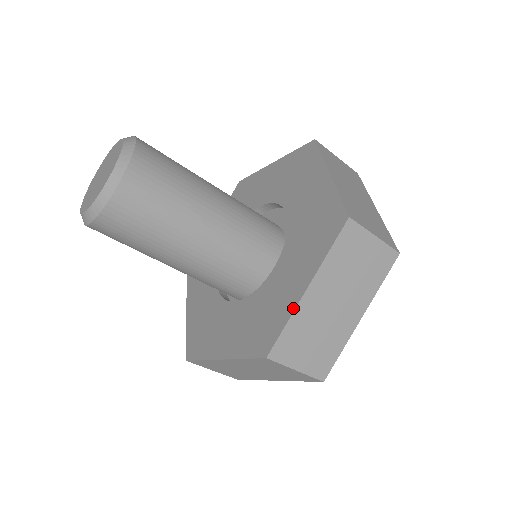
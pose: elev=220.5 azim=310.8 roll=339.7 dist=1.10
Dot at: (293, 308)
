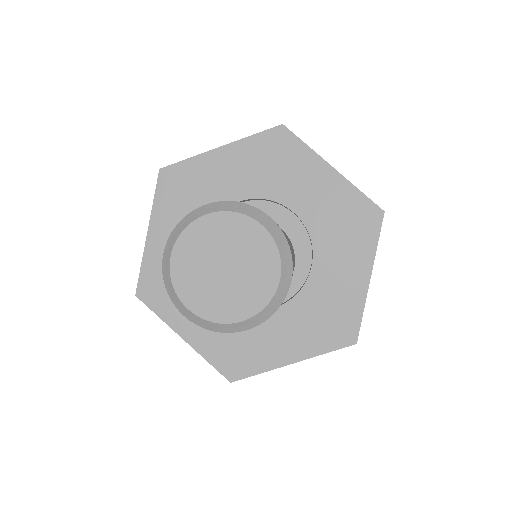
Dot at: (273, 367)
